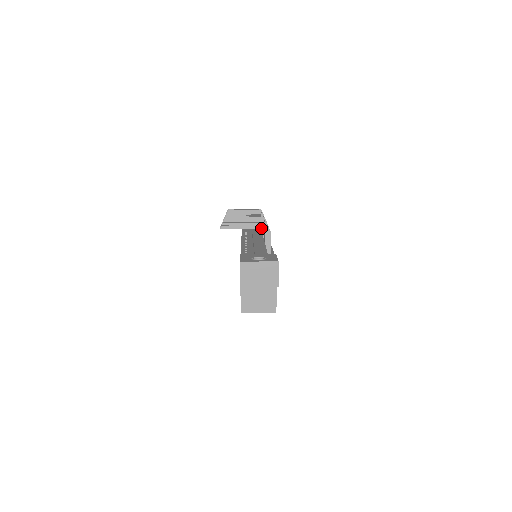
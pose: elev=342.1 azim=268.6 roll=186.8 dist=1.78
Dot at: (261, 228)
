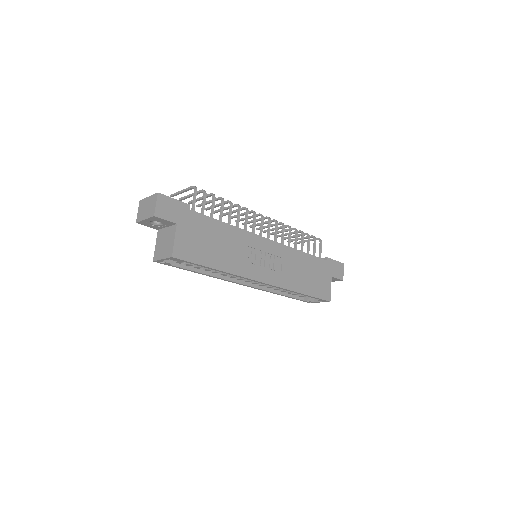
Dot at: (191, 187)
